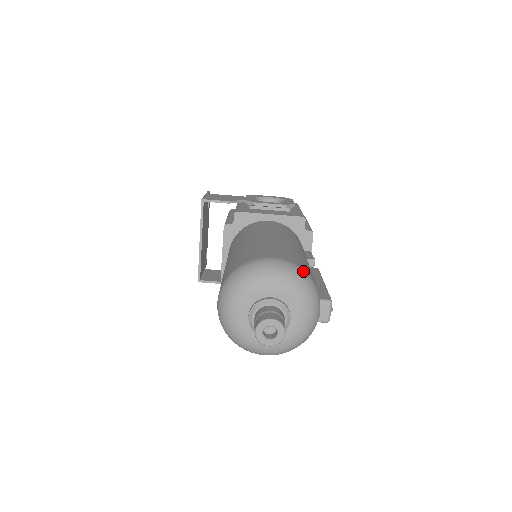
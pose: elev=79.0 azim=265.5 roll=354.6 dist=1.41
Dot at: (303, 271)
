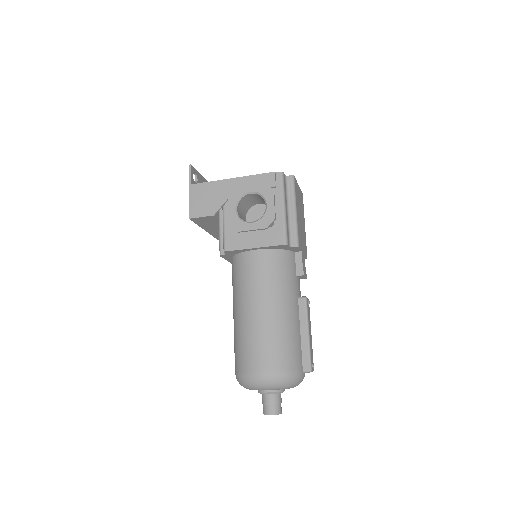
Dot at: (284, 375)
